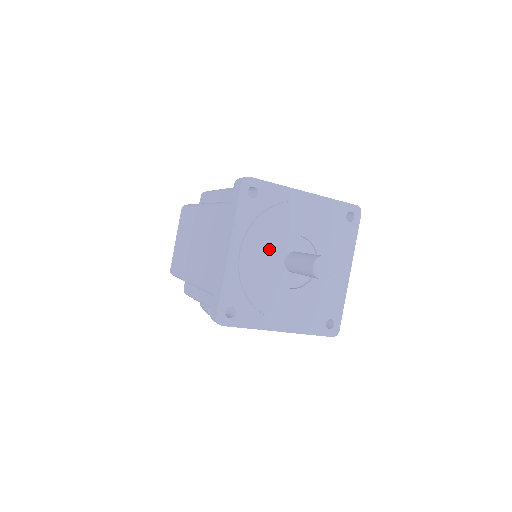
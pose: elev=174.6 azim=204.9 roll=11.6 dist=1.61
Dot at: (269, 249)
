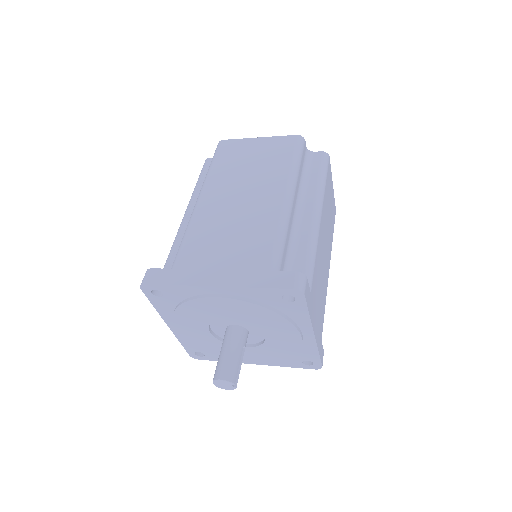
Dot at: (202, 327)
